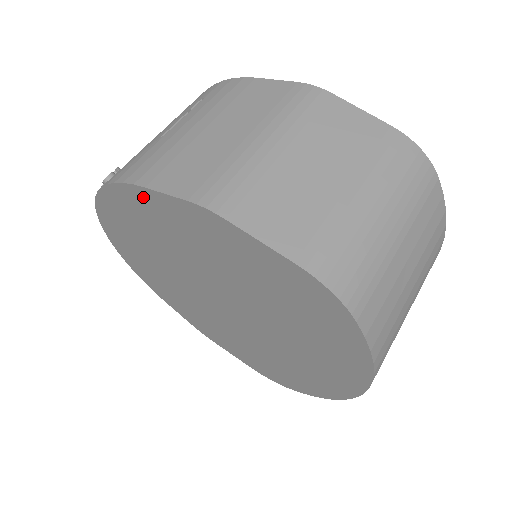
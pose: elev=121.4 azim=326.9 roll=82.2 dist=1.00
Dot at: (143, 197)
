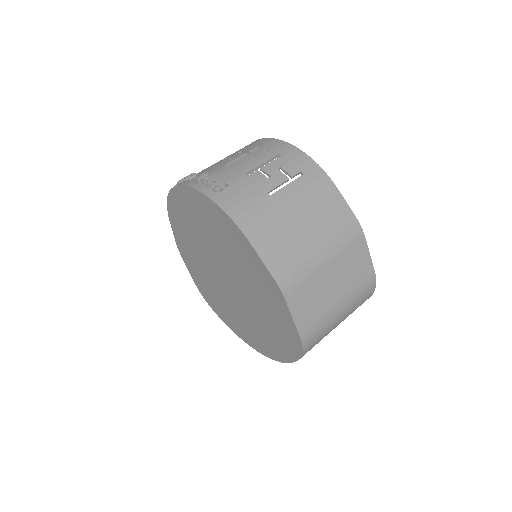
Dot at: (245, 243)
